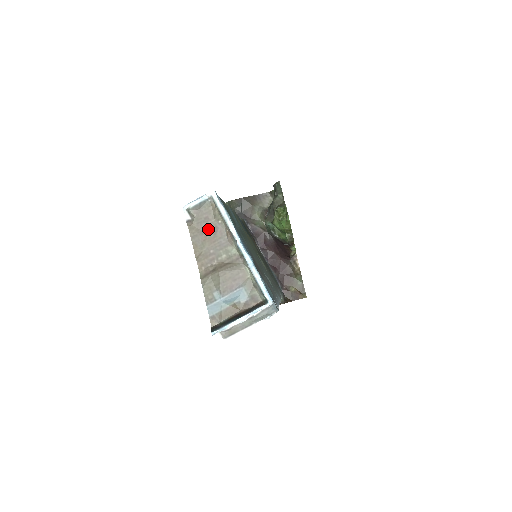
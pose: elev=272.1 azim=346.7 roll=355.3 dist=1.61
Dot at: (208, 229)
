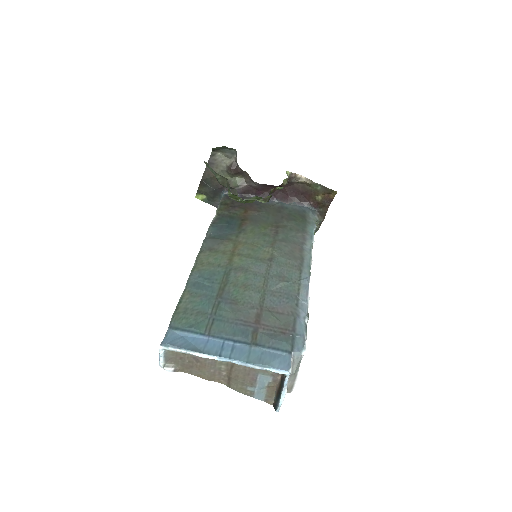
Dot at: (191, 363)
